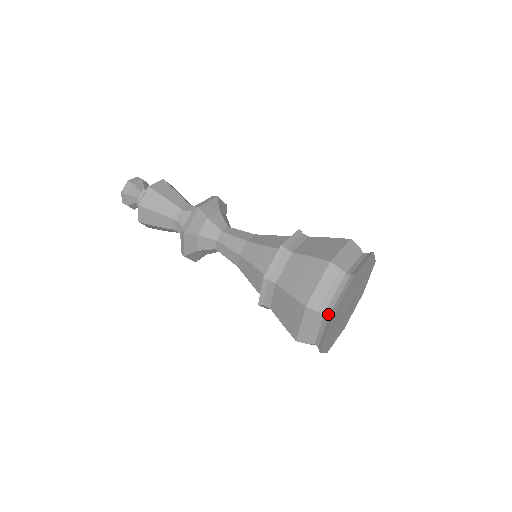
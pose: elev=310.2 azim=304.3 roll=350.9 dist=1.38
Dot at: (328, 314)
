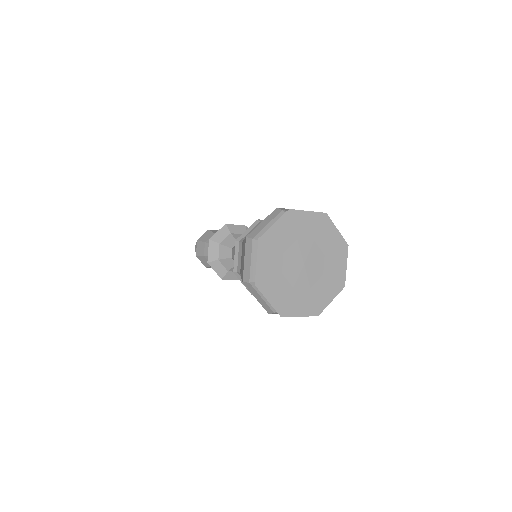
Dot at: (260, 239)
